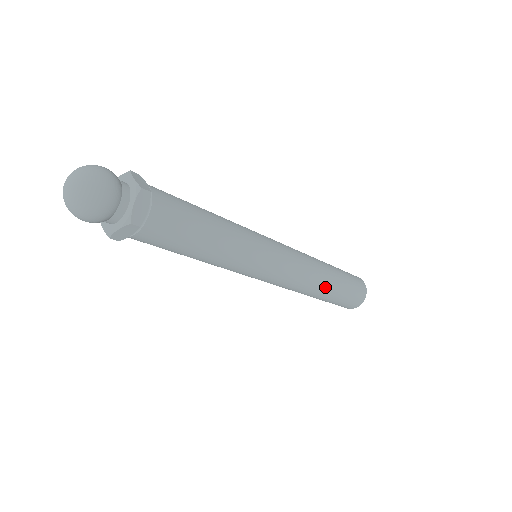
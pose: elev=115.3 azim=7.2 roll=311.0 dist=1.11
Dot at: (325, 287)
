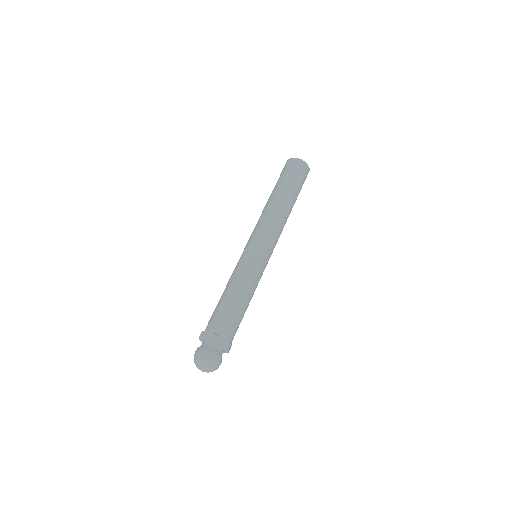
Dot at: (289, 206)
